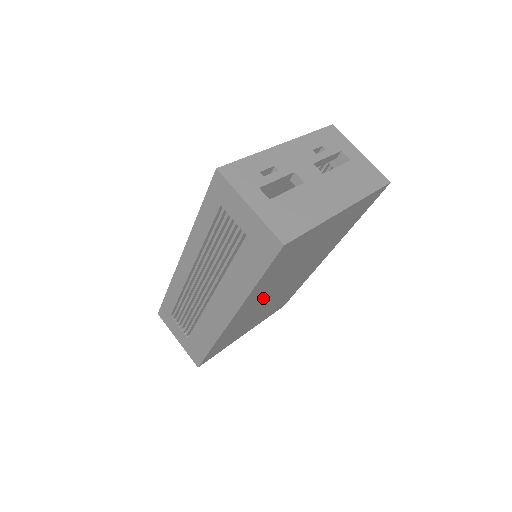
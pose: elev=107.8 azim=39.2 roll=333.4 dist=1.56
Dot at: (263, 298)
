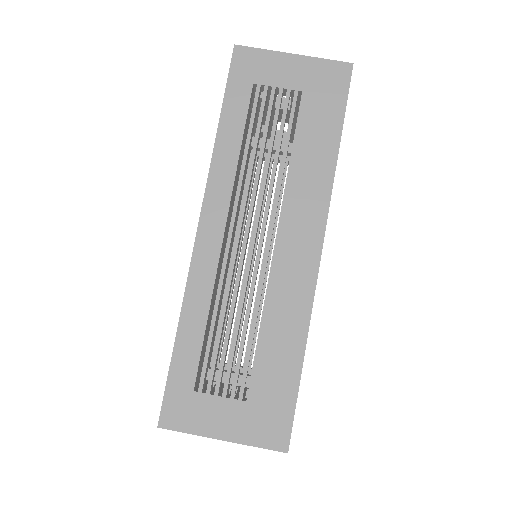
Dot at: occluded
